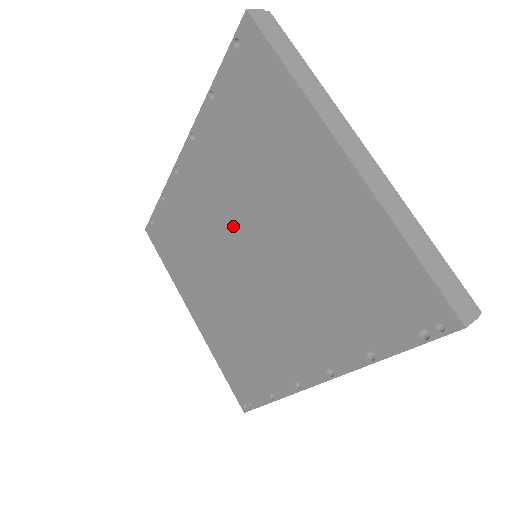
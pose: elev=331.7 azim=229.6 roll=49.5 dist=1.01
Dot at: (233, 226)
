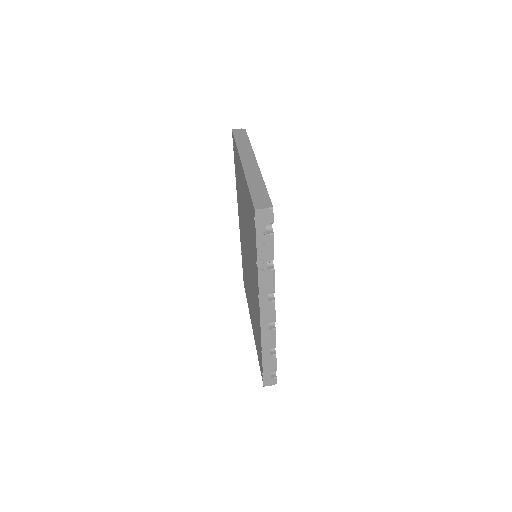
Dot at: occluded
